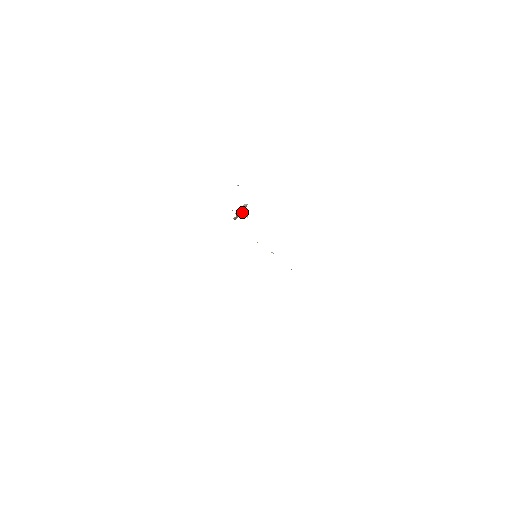
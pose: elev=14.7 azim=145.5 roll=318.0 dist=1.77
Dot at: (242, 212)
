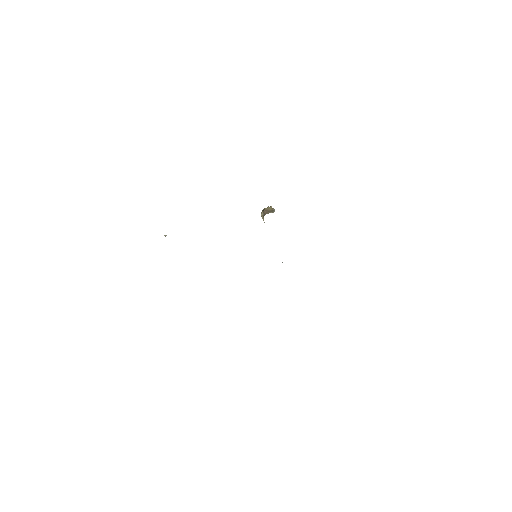
Dot at: (264, 213)
